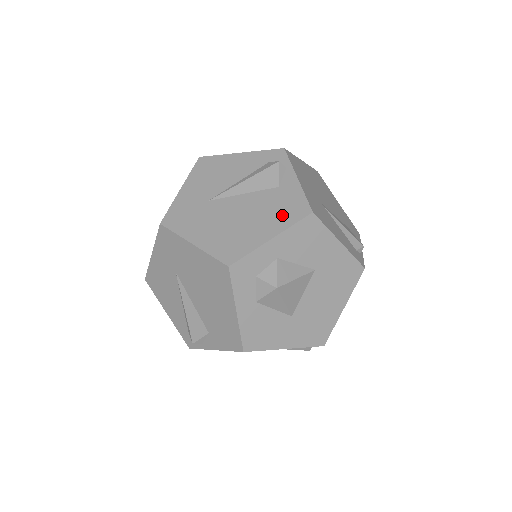
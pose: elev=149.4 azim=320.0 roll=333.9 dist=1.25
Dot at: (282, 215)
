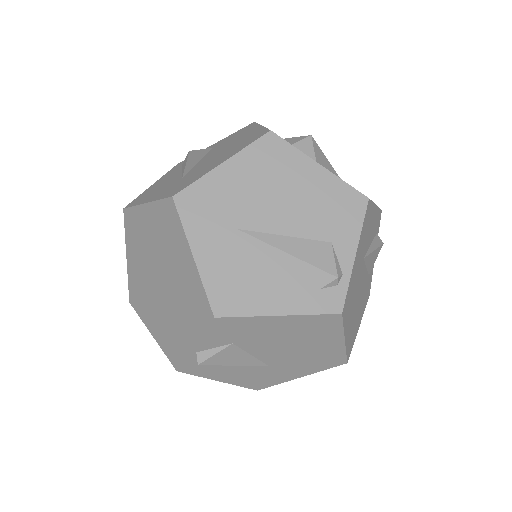
Dot at: (243, 132)
